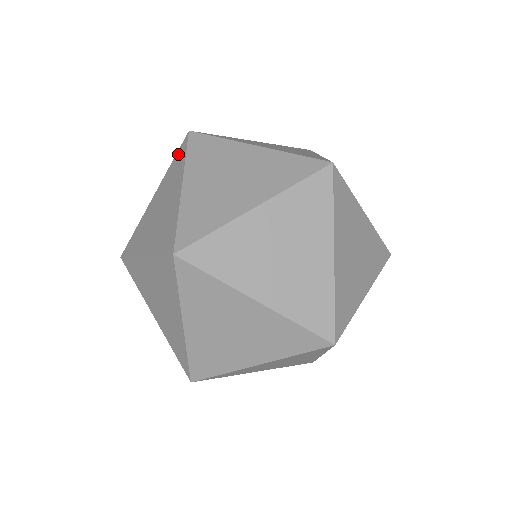
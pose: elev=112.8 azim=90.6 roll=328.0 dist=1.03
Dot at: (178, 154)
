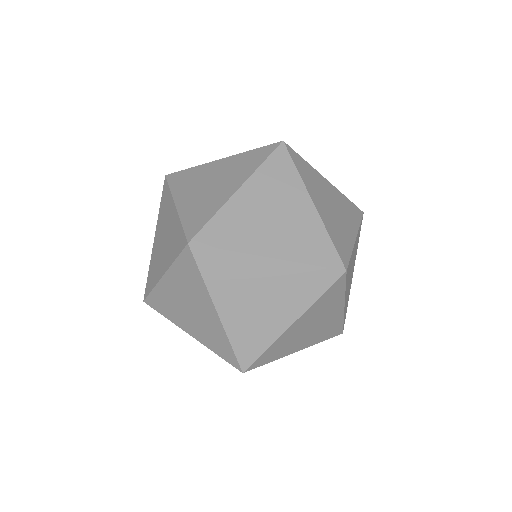
Dot at: (184, 261)
